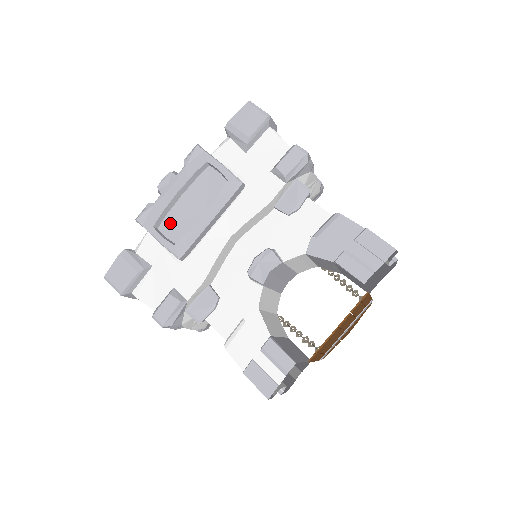
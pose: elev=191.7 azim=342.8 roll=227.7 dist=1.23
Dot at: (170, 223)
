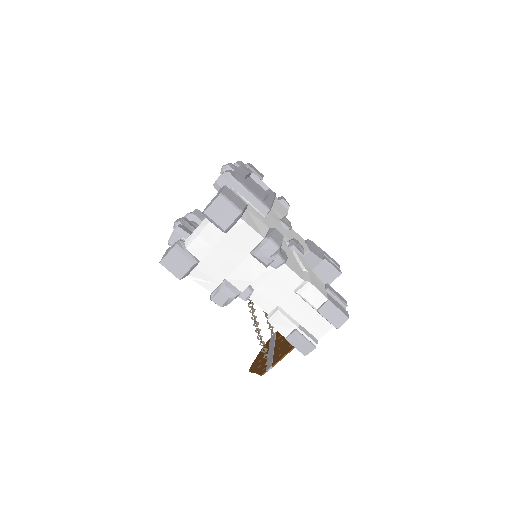
Dot at: occluded
